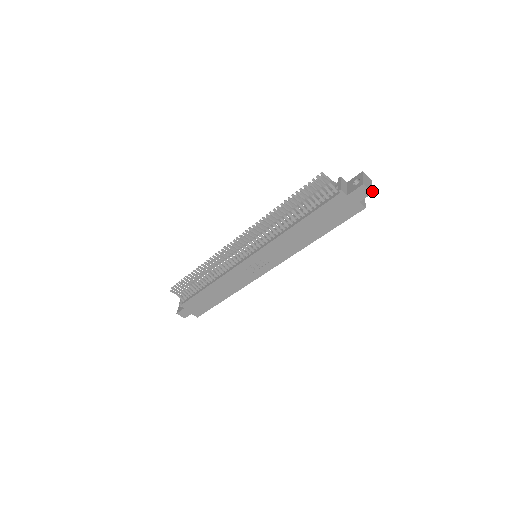
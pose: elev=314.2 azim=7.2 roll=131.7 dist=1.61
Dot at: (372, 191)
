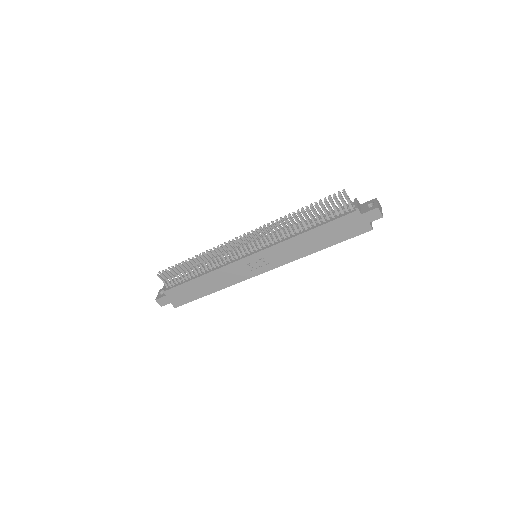
Dot at: occluded
